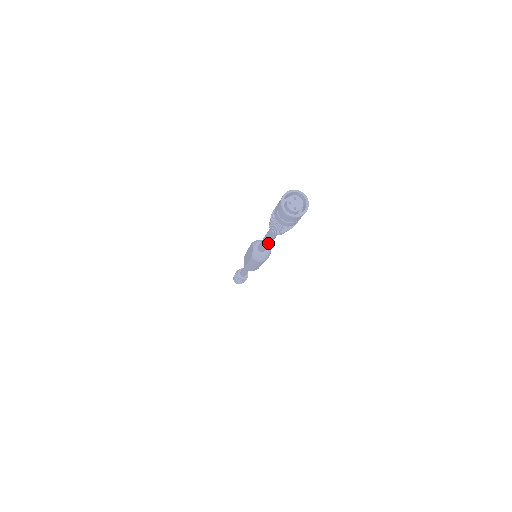
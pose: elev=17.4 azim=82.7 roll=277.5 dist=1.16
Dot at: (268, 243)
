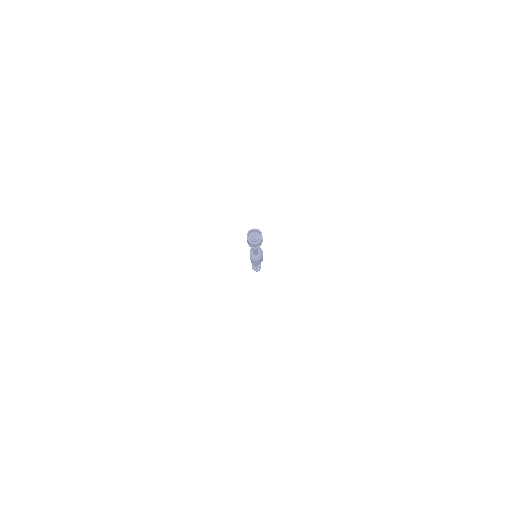
Dot at: (255, 251)
